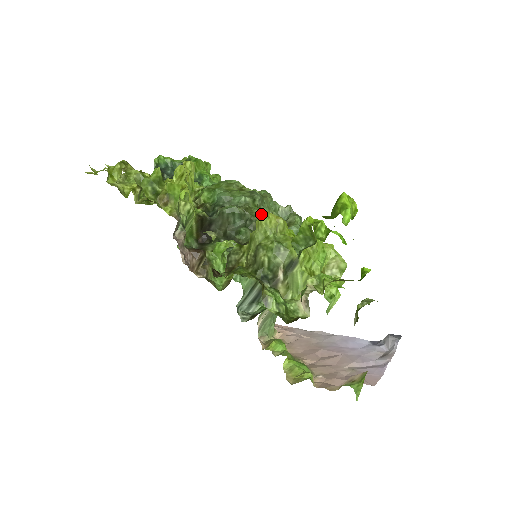
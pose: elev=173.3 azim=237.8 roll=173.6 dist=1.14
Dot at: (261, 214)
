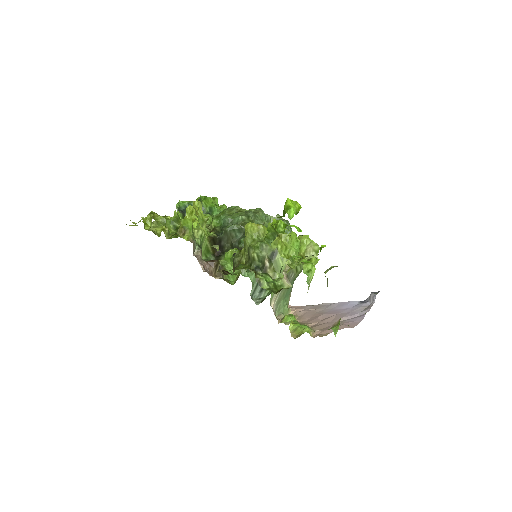
Dot at: (246, 225)
